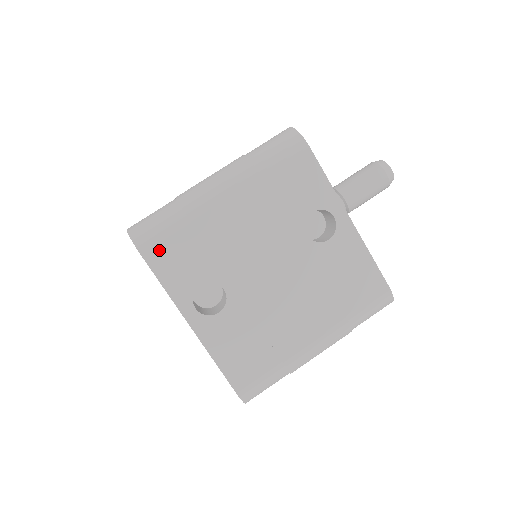
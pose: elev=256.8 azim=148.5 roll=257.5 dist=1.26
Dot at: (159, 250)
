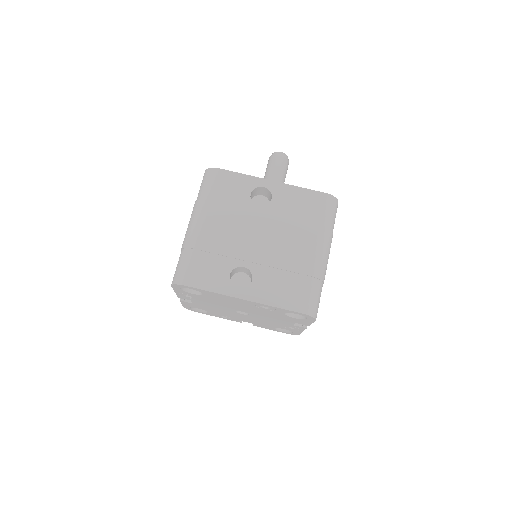
Dot at: (194, 276)
